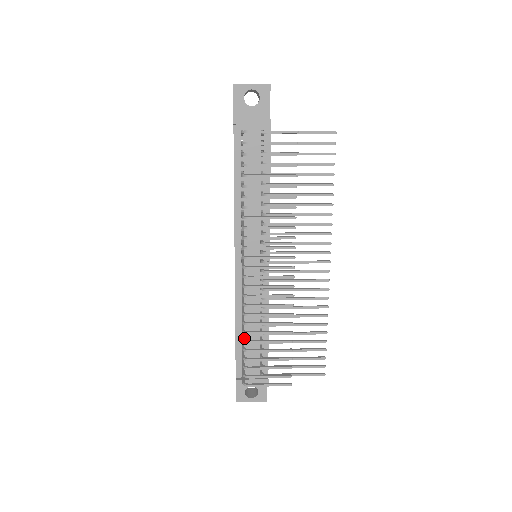
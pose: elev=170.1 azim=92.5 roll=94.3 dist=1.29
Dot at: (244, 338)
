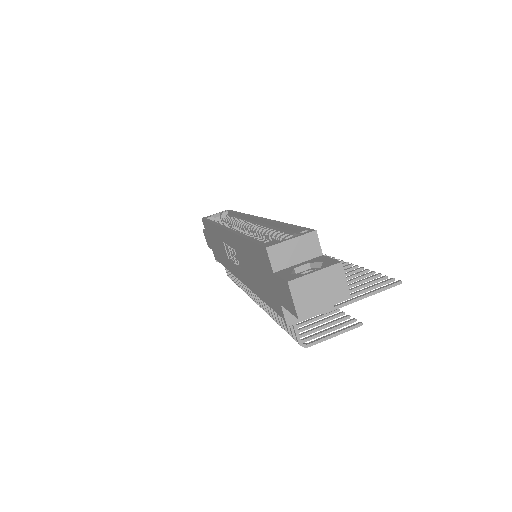
Dot at: occluded
